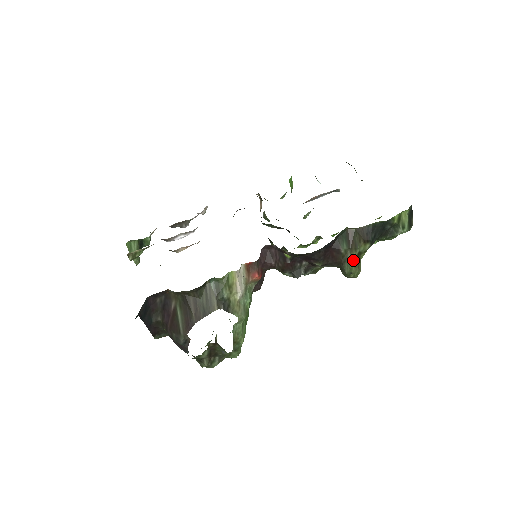
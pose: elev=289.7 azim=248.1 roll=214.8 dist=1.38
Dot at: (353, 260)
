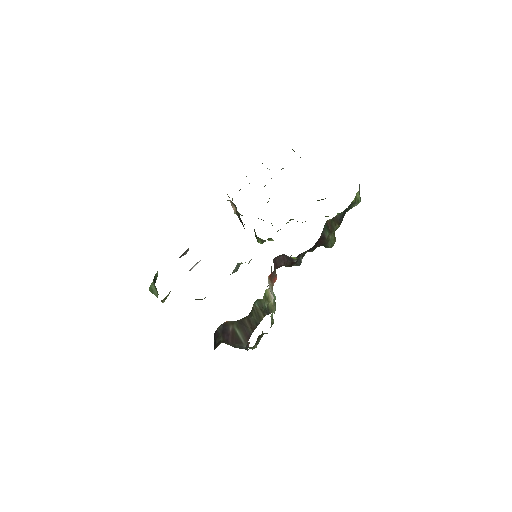
Dot at: (332, 238)
